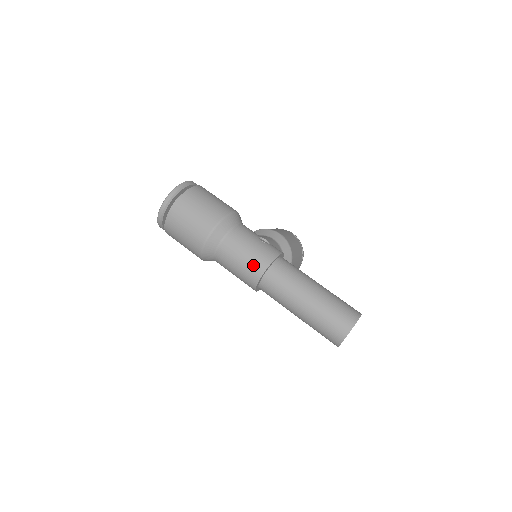
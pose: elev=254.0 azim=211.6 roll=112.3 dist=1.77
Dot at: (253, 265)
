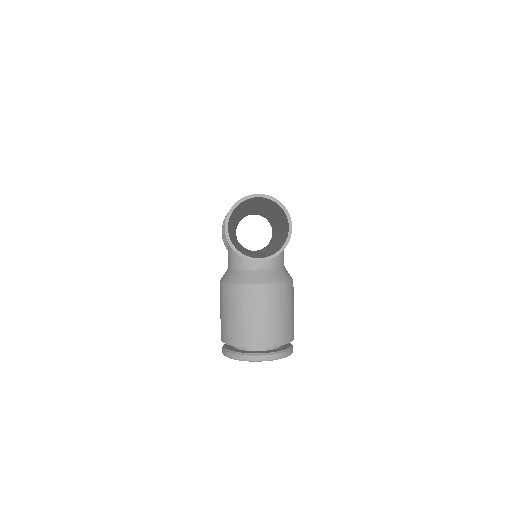
Dot at: occluded
